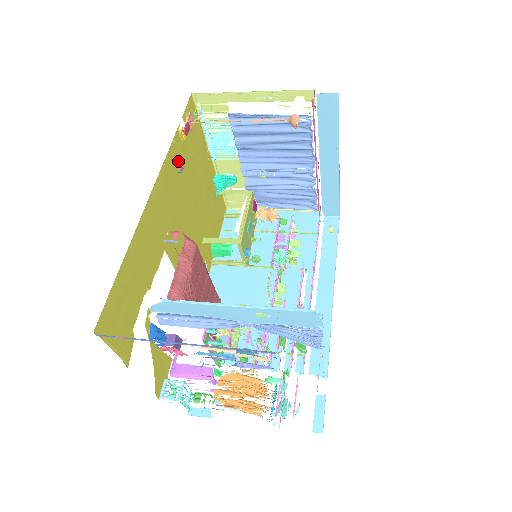
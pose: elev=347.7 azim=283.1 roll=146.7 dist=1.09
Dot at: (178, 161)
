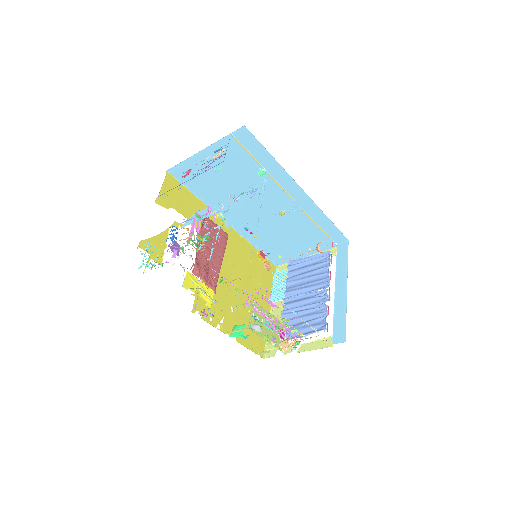
Dot at: (248, 254)
